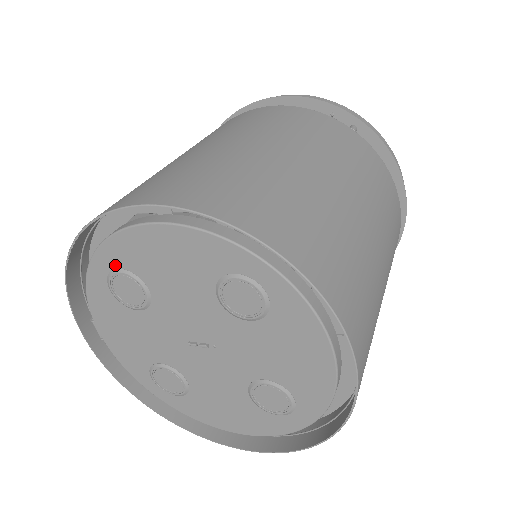
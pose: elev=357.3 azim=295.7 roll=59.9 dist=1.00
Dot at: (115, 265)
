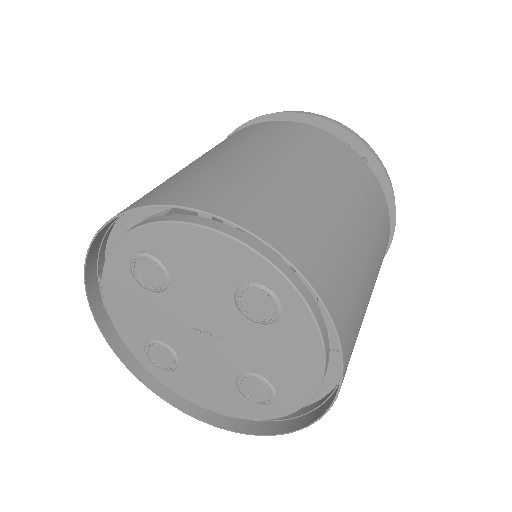
Dot at: (143, 249)
